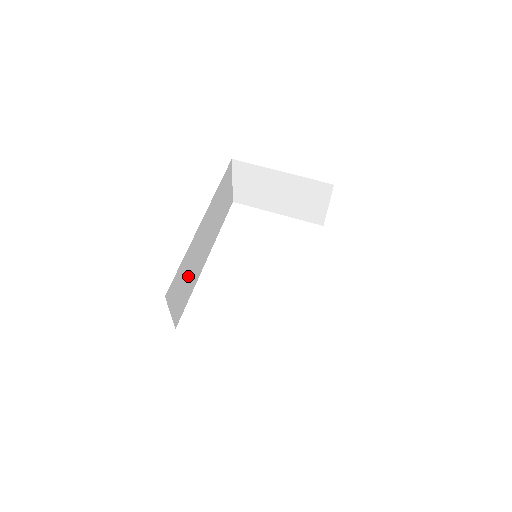
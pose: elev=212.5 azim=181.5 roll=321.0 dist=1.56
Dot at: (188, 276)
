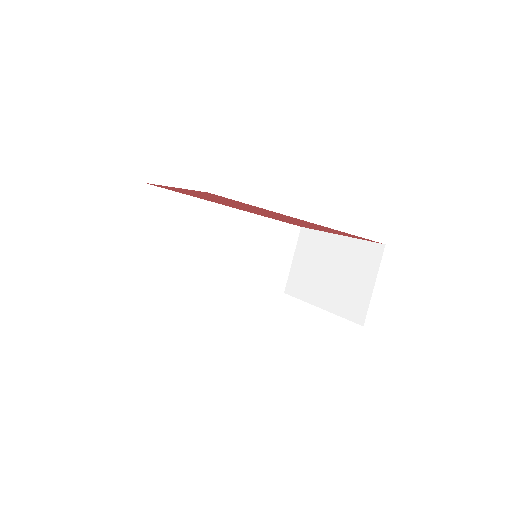
Dot at: (181, 237)
